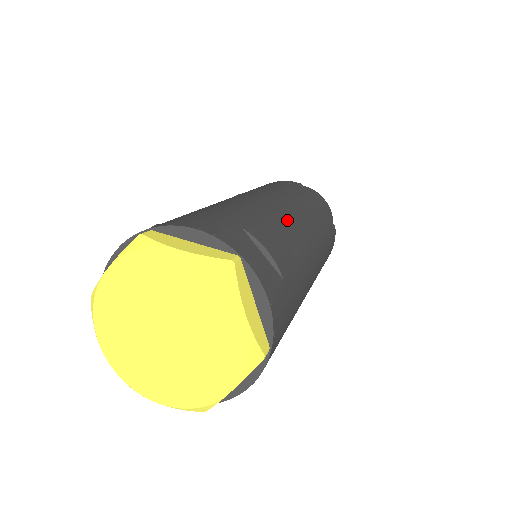
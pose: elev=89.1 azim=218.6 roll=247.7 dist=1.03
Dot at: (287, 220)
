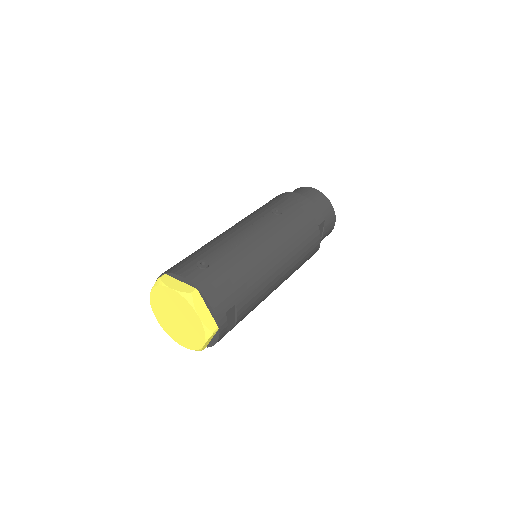
Dot at: (271, 283)
